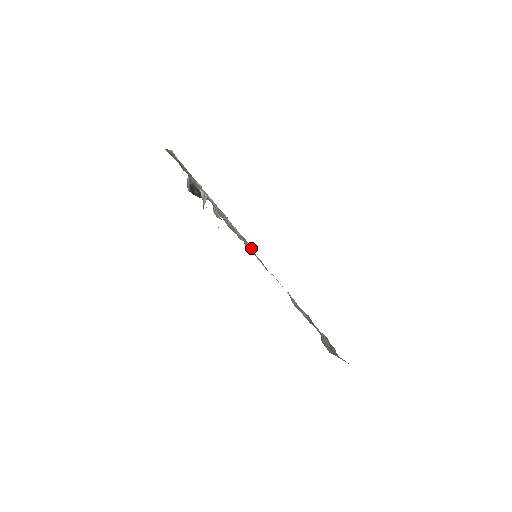
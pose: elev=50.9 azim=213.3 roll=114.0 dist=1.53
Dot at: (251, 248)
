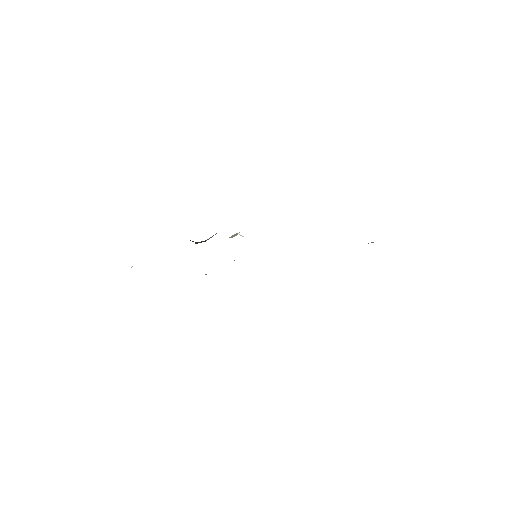
Dot at: occluded
